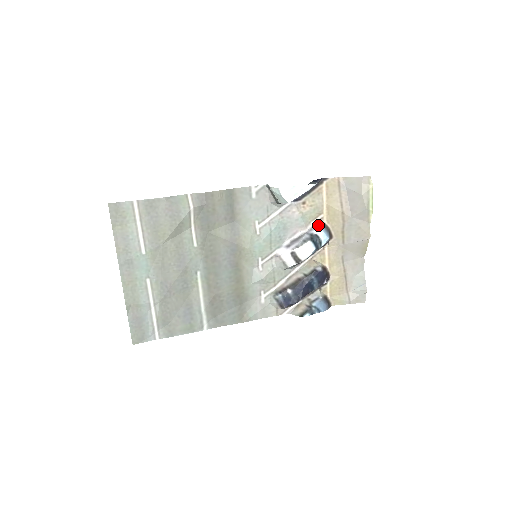
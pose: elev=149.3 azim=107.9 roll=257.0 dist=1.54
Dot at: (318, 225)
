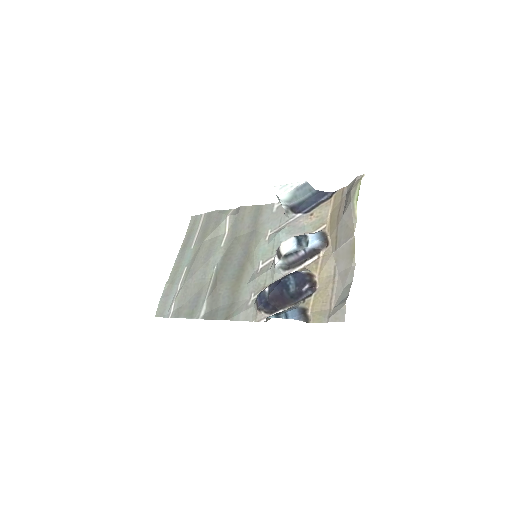
Dot at: (317, 232)
